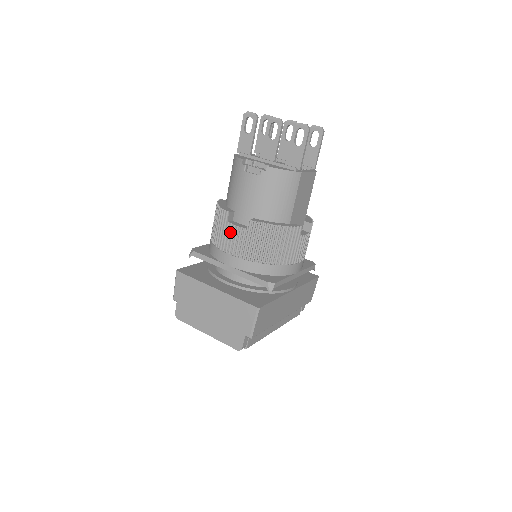
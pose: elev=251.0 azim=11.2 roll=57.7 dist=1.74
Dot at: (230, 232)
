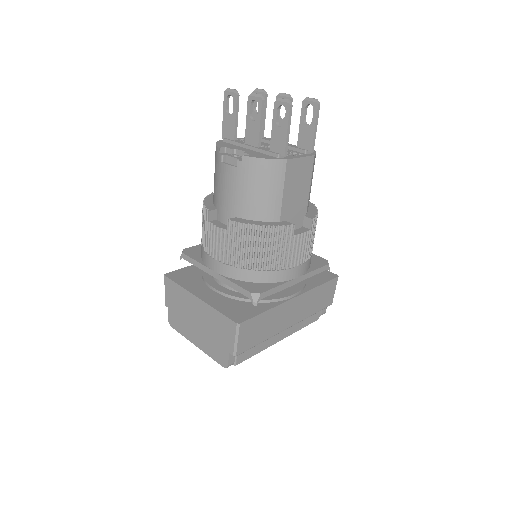
Dot at: (212, 233)
